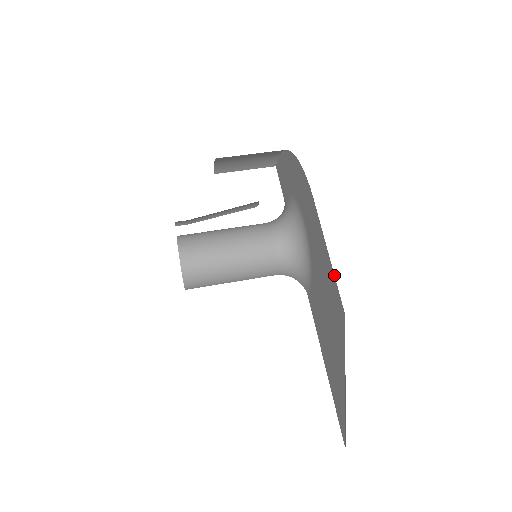
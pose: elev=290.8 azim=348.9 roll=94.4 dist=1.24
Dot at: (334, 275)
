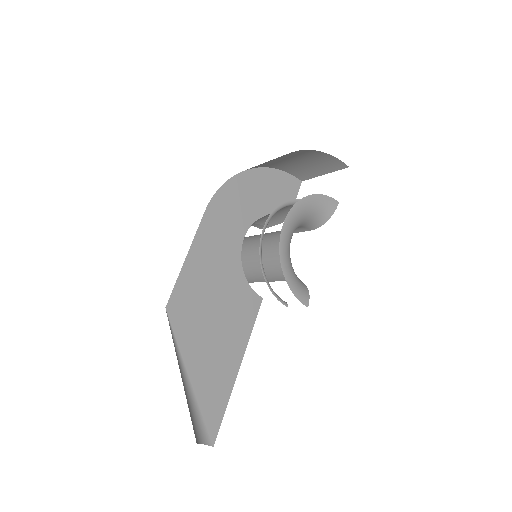
Dot at: occluded
